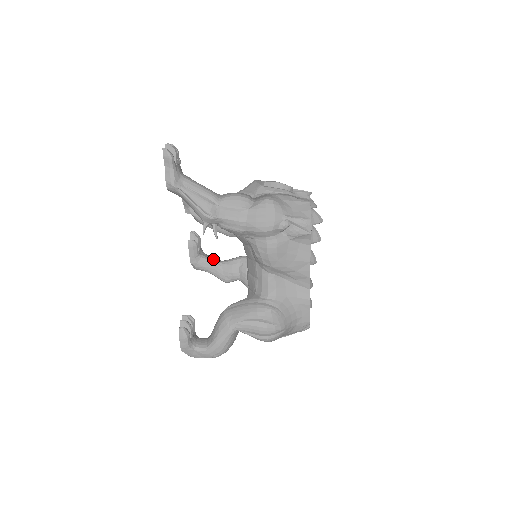
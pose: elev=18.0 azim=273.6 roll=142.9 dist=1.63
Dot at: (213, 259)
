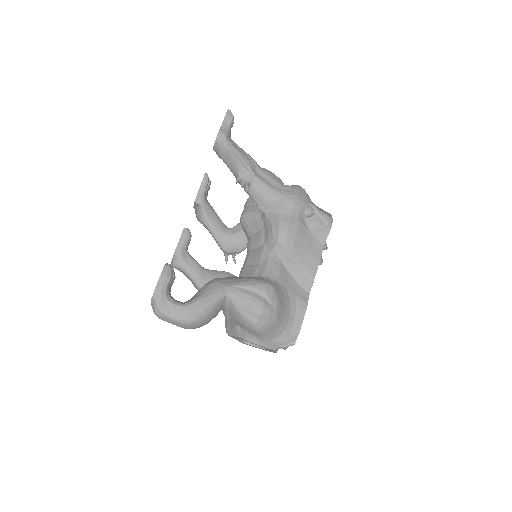
Dot at: (197, 262)
